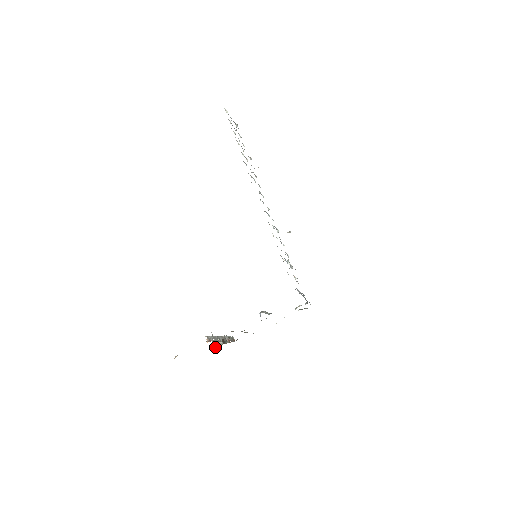
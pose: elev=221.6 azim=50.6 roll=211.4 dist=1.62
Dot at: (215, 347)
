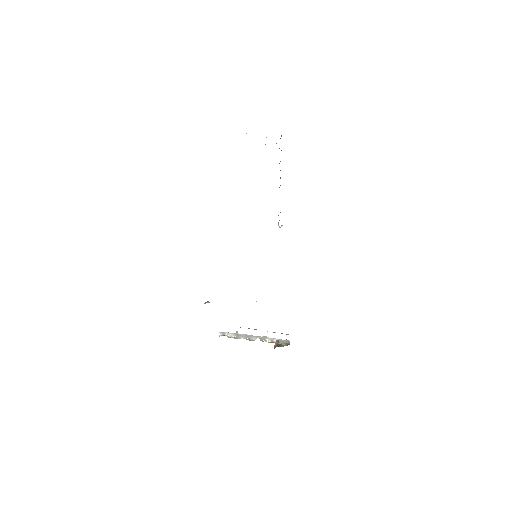
Dot at: occluded
